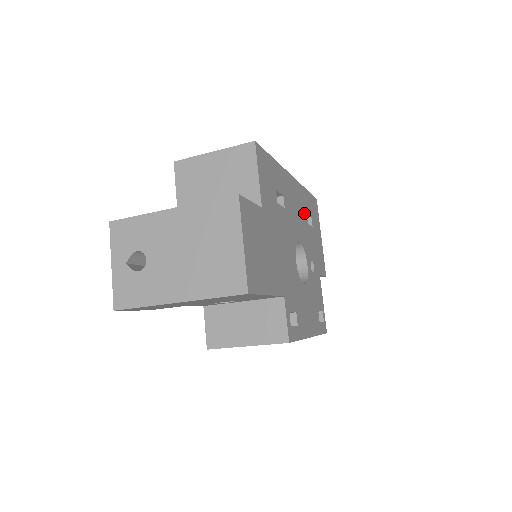
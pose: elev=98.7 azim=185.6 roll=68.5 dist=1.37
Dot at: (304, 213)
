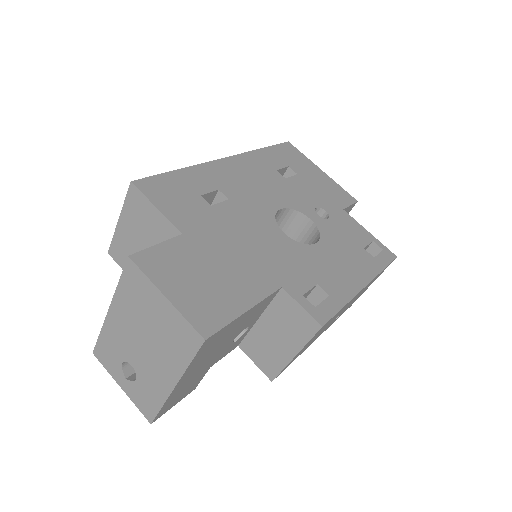
Dot at: (272, 174)
